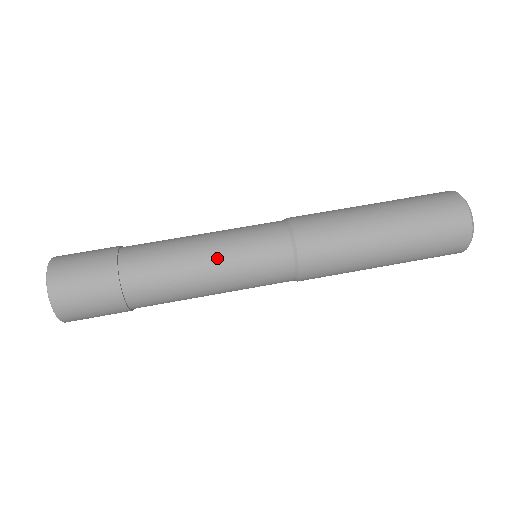
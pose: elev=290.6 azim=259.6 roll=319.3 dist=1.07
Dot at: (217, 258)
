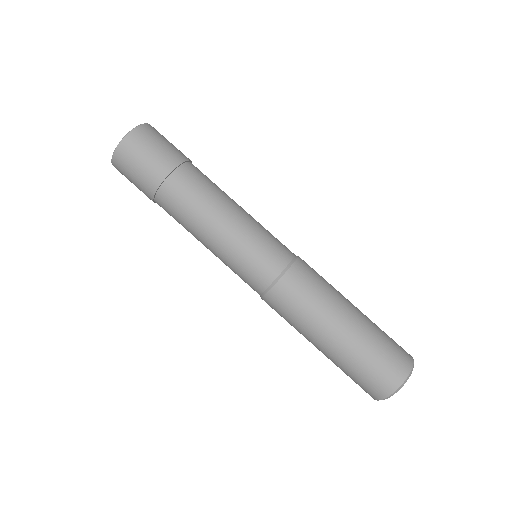
Dot at: (232, 229)
